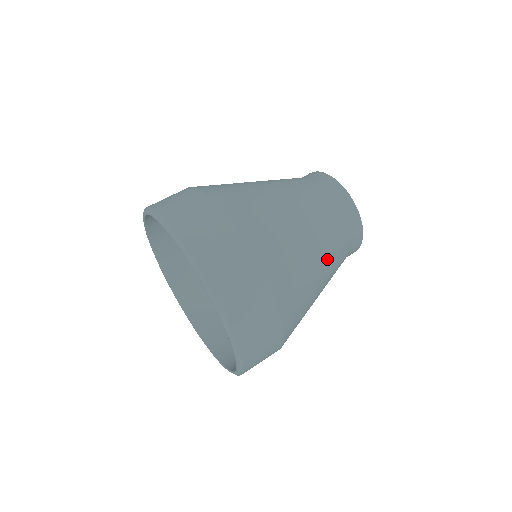
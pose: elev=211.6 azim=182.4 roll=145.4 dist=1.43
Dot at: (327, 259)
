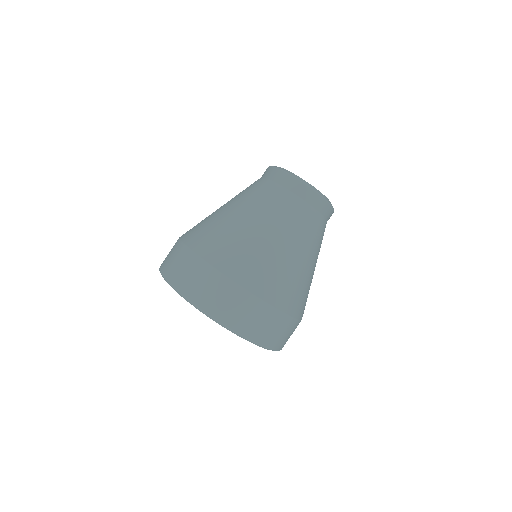
Dot at: (314, 253)
